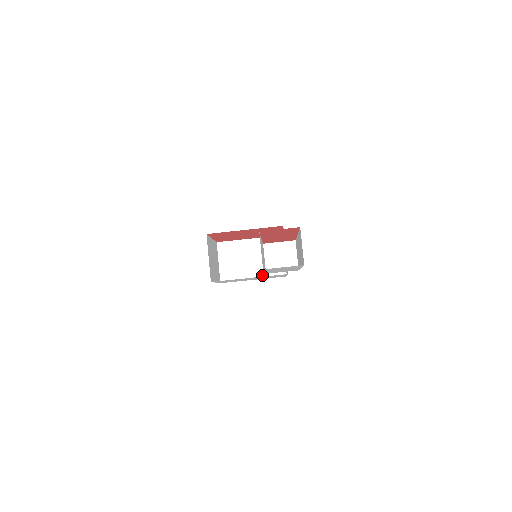
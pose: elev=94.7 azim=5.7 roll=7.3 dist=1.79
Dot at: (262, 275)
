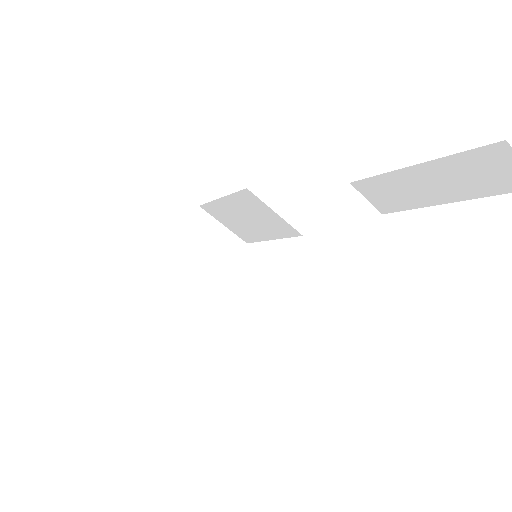
Dot at: (224, 271)
